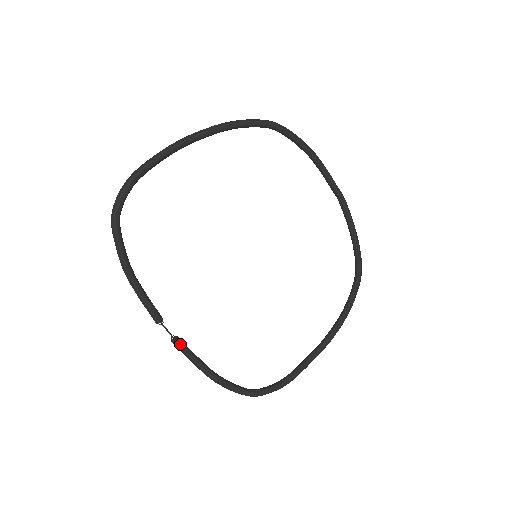
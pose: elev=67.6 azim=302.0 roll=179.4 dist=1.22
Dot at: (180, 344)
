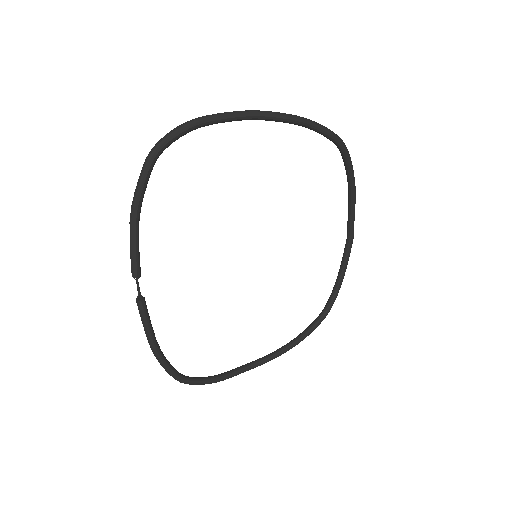
Dot at: (143, 306)
